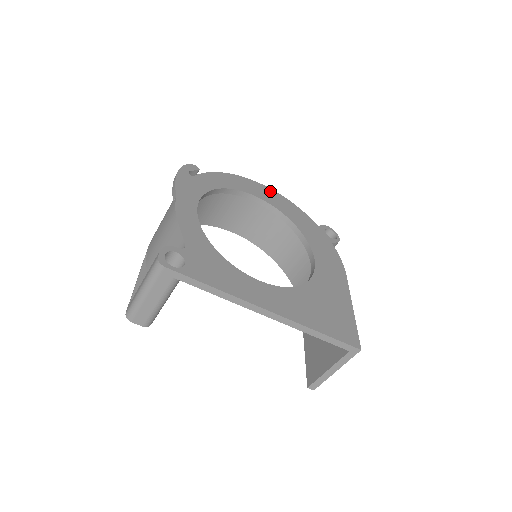
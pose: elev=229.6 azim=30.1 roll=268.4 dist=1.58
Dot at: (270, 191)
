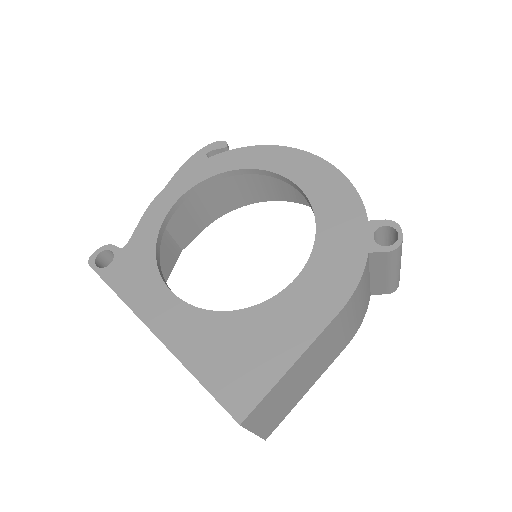
Dot at: (320, 165)
